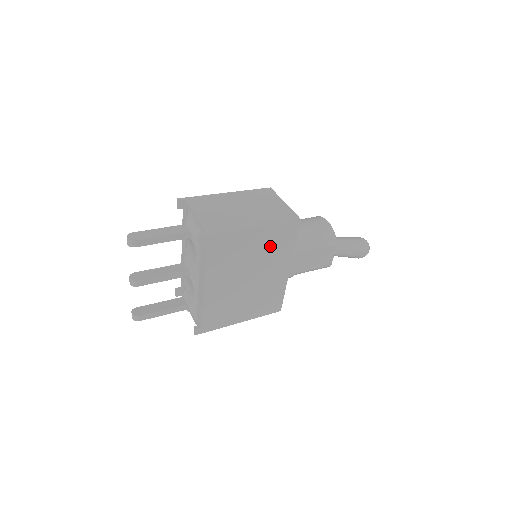
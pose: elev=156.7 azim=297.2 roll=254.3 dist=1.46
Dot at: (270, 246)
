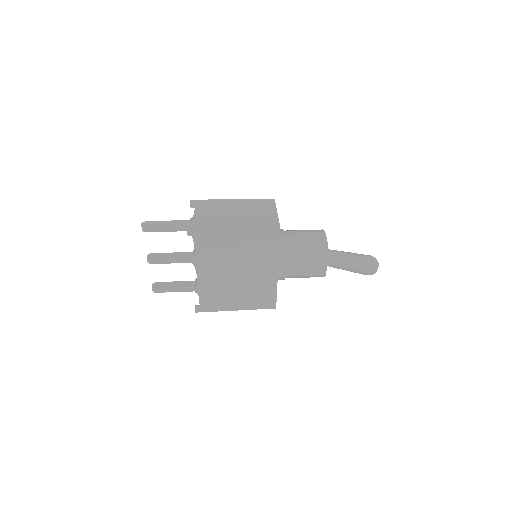
Dot at: (253, 246)
